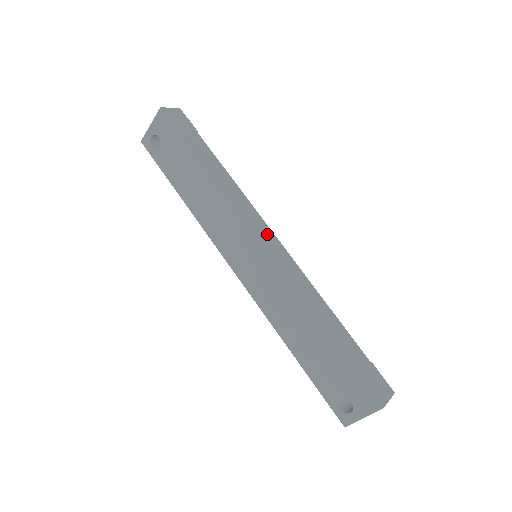
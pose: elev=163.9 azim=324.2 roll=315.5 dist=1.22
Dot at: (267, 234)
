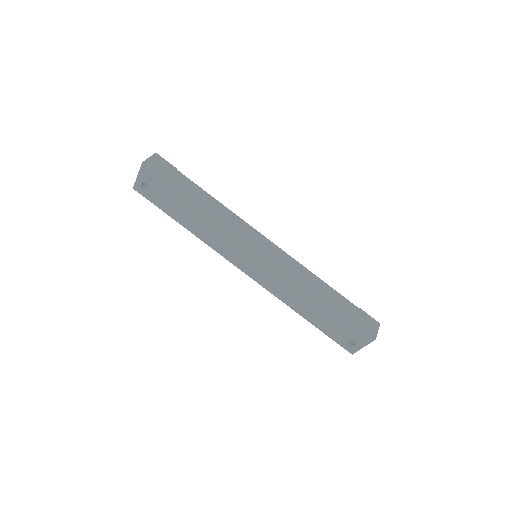
Dot at: (260, 240)
